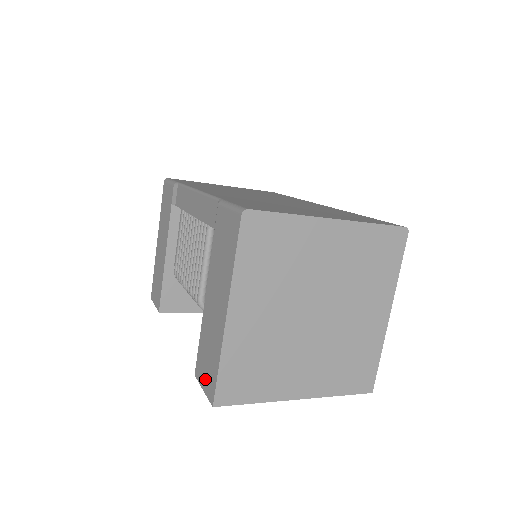
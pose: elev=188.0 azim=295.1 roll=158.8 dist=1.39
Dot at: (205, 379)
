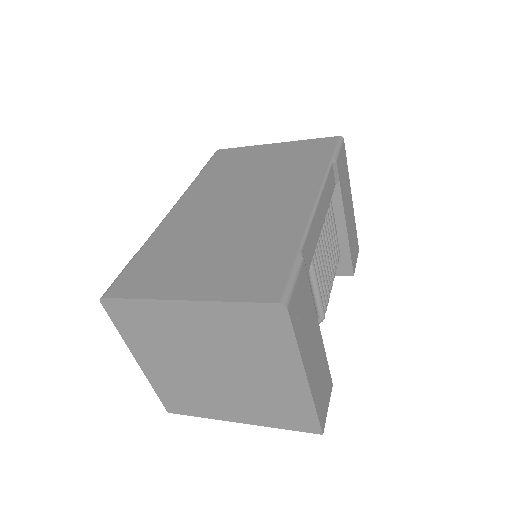
Dot at: occluded
